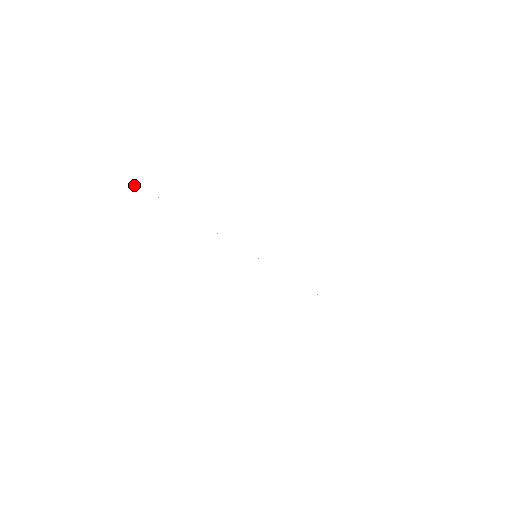
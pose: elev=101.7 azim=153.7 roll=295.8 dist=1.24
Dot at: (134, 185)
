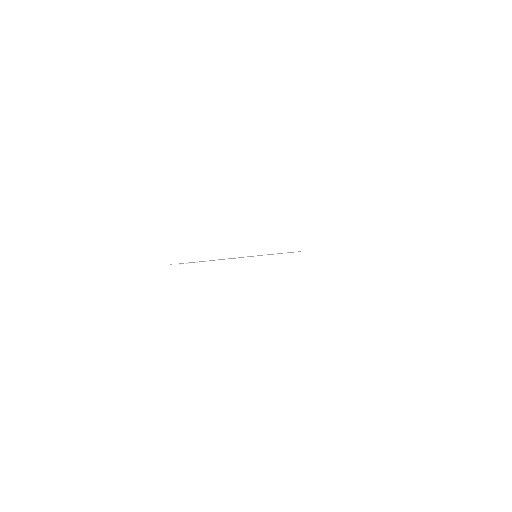
Dot at: occluded
